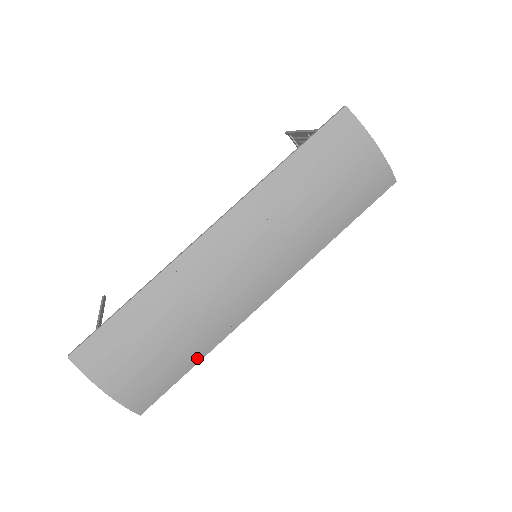
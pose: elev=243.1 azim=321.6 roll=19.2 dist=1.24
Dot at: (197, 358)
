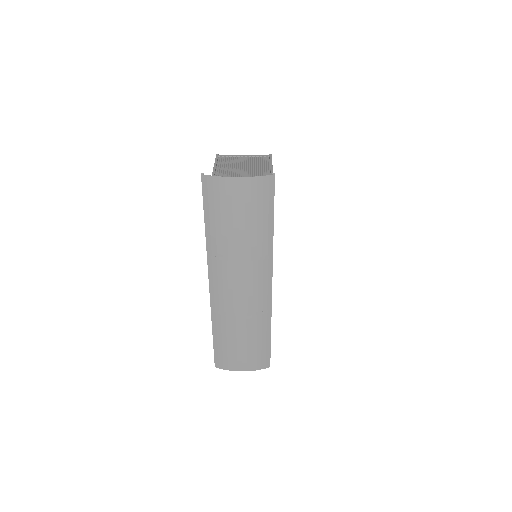
Dot at: (268, 332)
